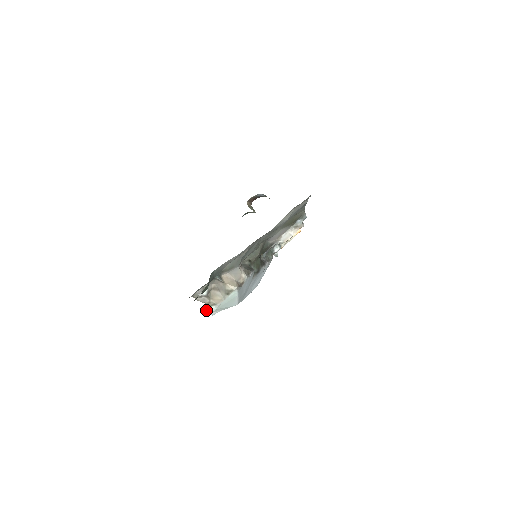
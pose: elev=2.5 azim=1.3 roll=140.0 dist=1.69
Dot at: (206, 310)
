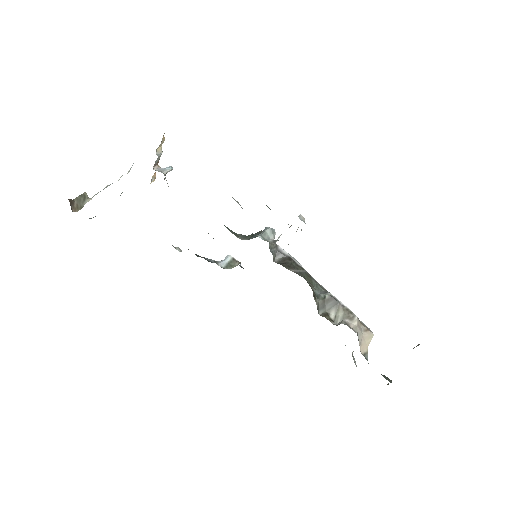
Dot at: occluded
